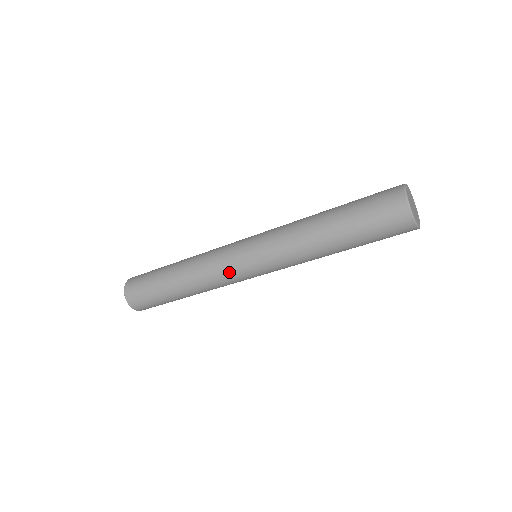
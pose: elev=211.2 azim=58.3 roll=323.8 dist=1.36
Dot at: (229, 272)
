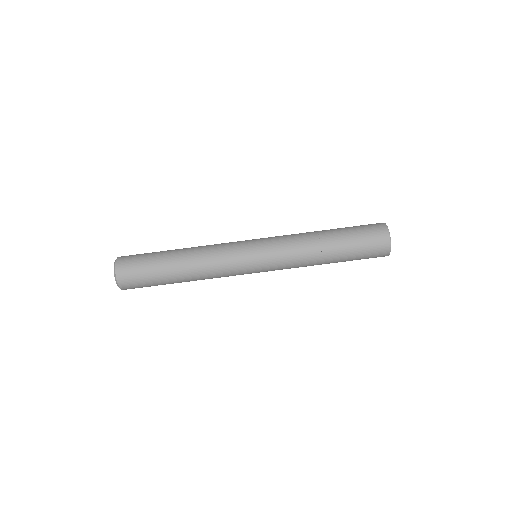
Dot at: (233, 243)
